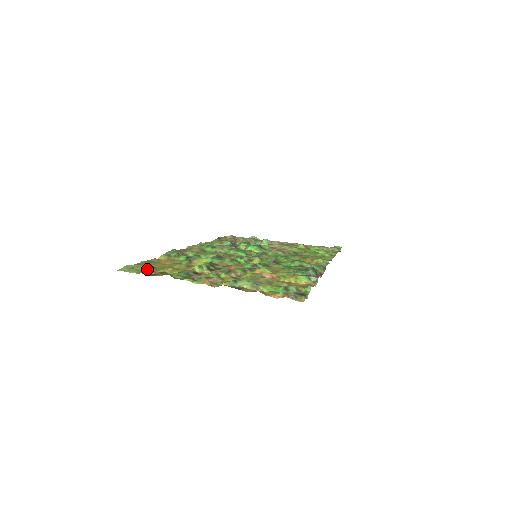
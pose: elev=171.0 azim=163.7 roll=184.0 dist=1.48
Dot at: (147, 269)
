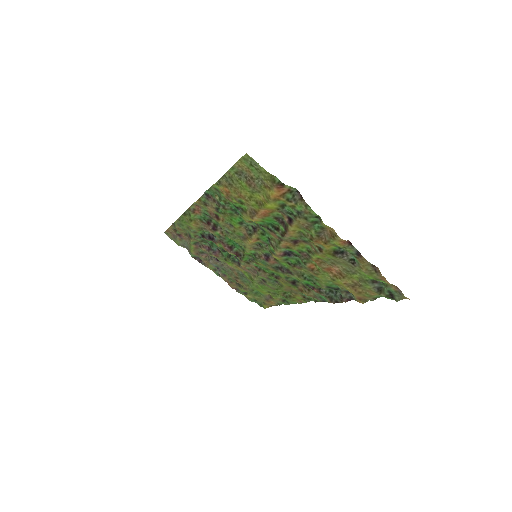
Dot at: (260, 178)
